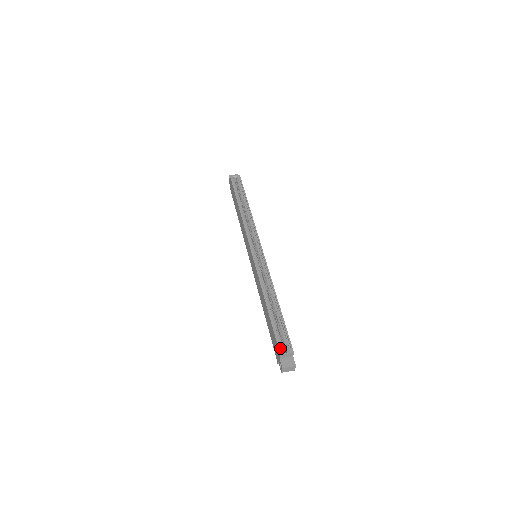
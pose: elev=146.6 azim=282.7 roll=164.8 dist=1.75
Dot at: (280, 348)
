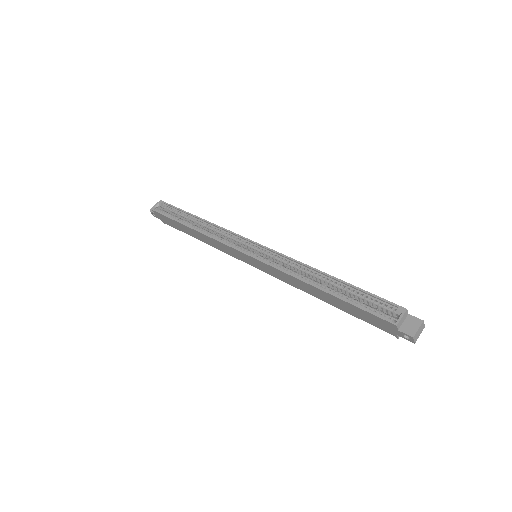
Dot at: (387, 319)
